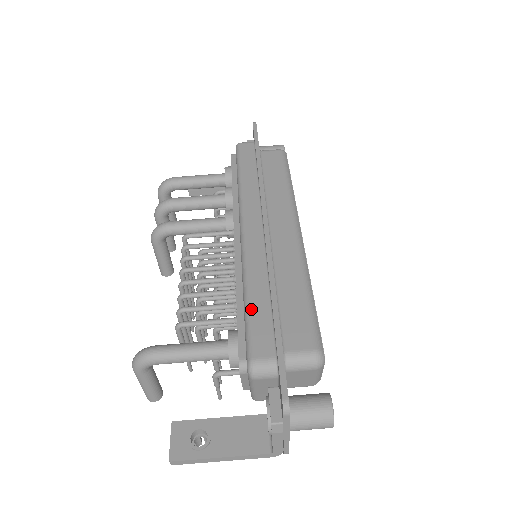
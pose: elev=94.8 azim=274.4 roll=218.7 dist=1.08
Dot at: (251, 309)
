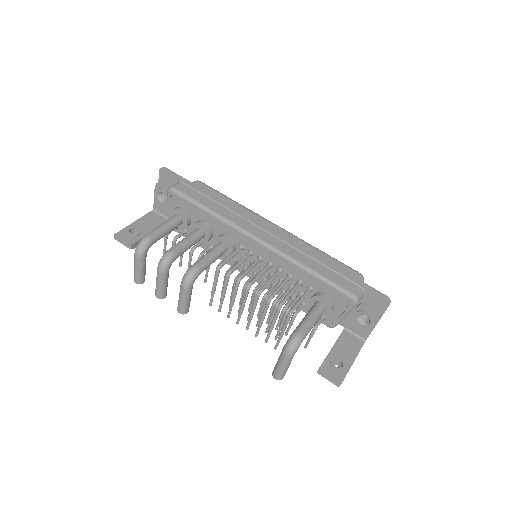
Dot at: (323, 275)
